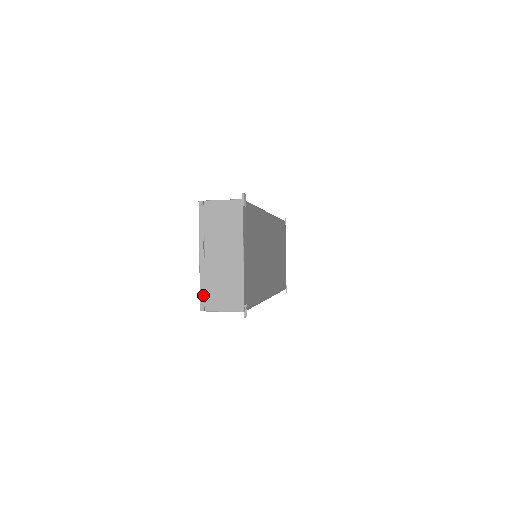
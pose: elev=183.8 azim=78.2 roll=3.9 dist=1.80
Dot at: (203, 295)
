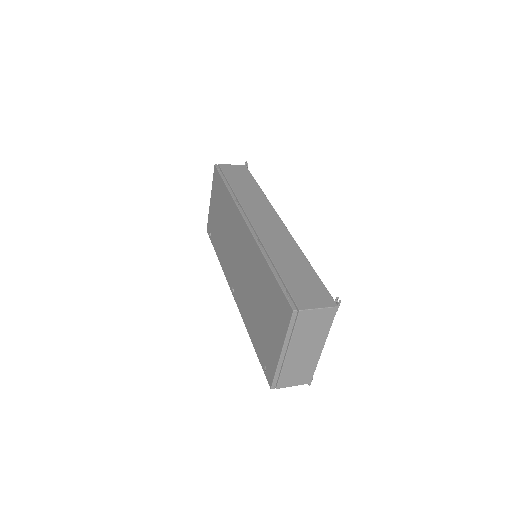
Dot at: (277, 379)
